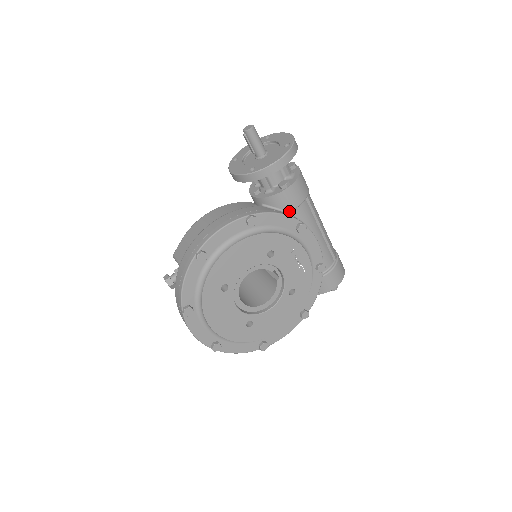
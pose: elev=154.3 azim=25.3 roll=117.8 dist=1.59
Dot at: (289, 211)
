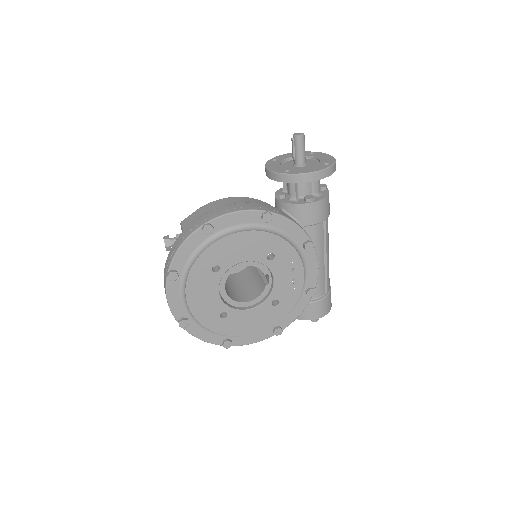
Dot at: (304, 225)
